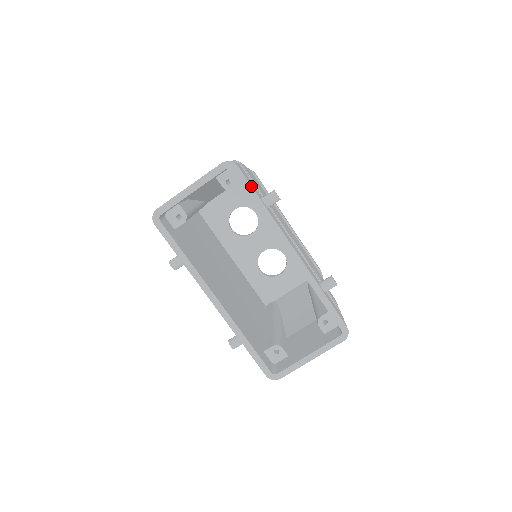
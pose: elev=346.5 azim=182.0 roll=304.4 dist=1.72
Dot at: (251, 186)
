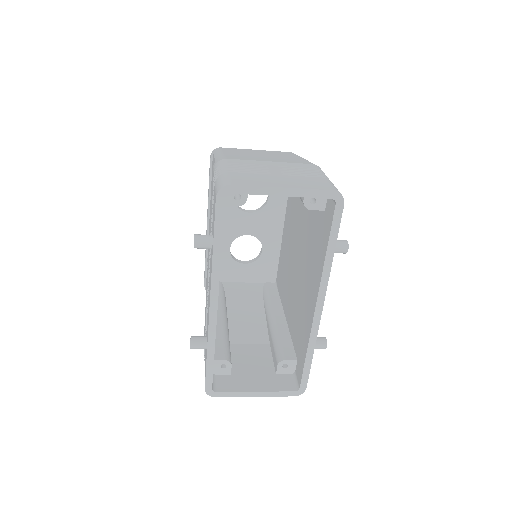
Dot at: occluded
